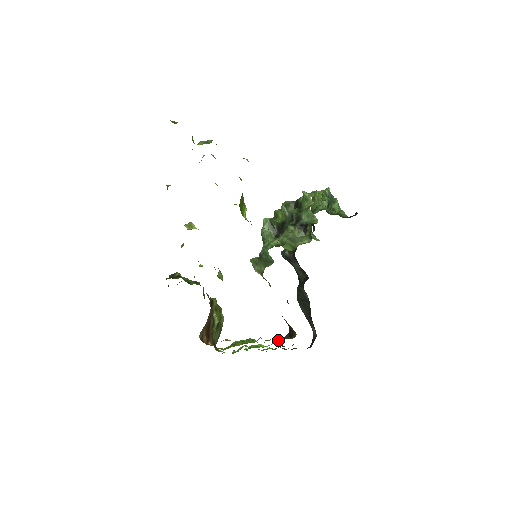
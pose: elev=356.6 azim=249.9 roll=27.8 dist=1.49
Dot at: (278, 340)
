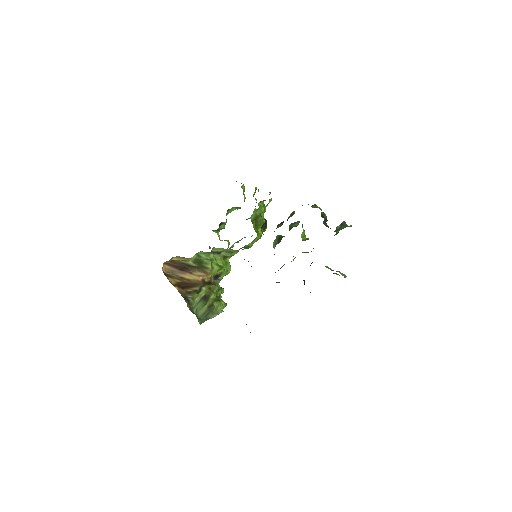
Dot at: occluded
